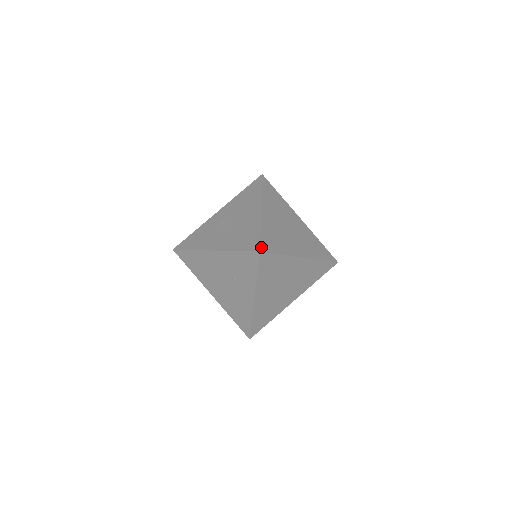
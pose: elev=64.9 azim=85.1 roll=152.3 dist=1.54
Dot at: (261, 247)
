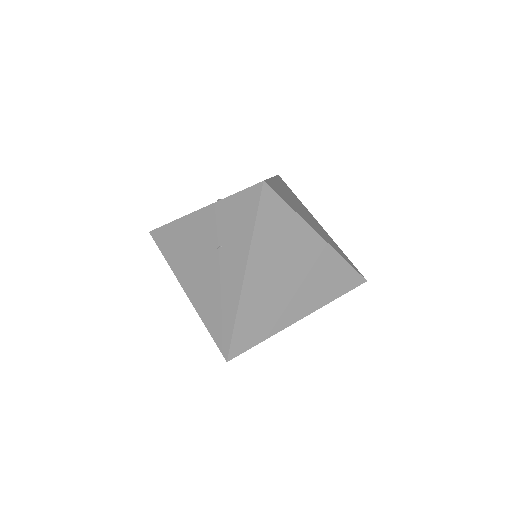
Dot at: (266, 181)
